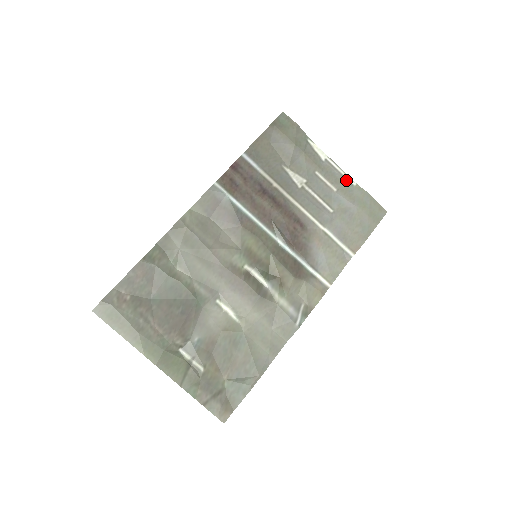
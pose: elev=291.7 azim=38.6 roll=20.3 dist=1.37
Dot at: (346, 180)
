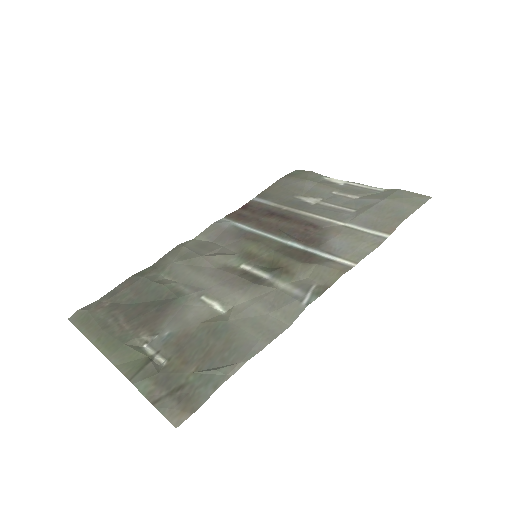
Dot at: (371, 190)
